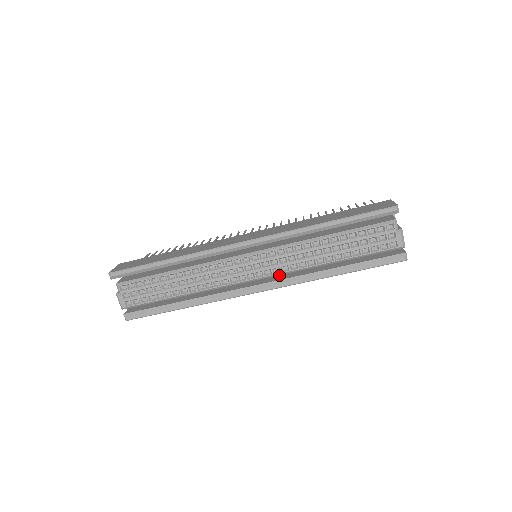
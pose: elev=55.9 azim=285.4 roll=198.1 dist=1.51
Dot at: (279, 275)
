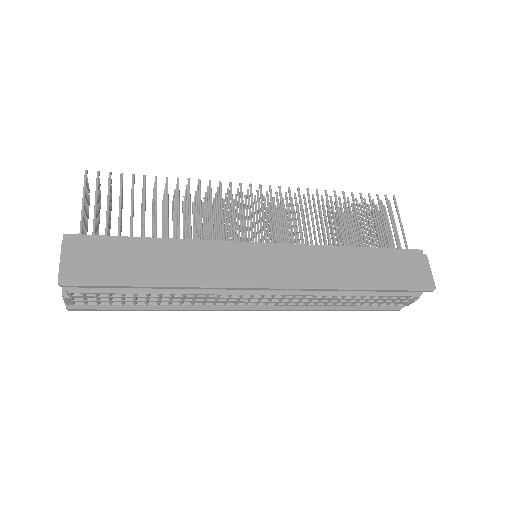
Dot at: occluded
